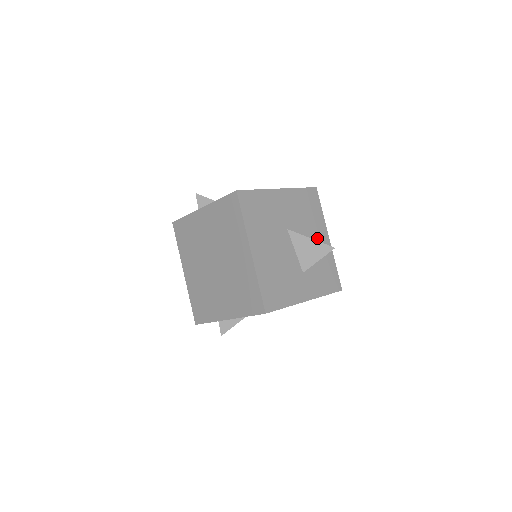
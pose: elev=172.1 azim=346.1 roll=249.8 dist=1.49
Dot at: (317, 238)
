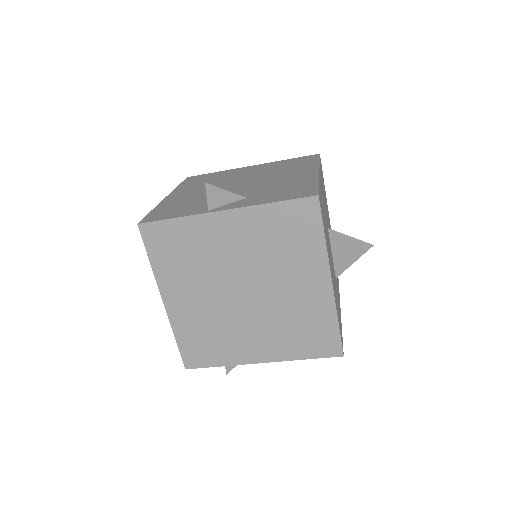
Dot at: (329, 225)
